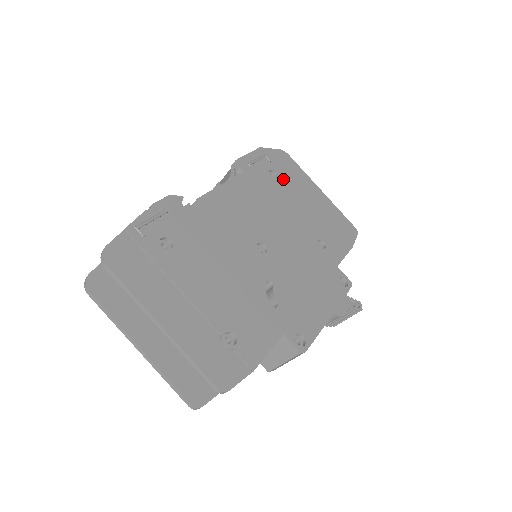
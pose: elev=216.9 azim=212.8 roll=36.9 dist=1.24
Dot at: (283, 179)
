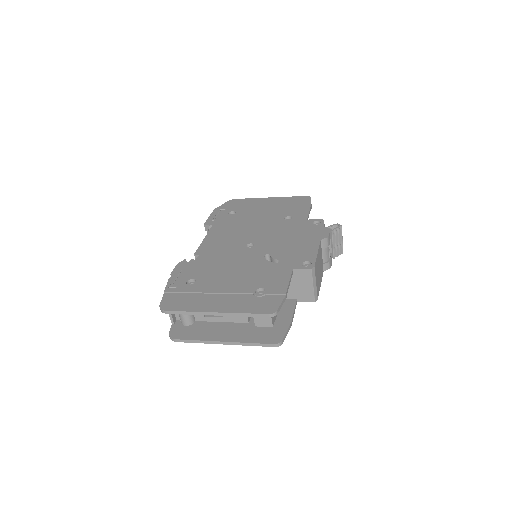
Dot at: (240, 211)
